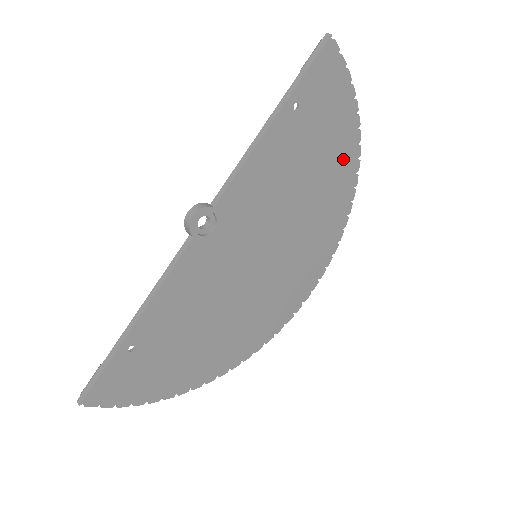
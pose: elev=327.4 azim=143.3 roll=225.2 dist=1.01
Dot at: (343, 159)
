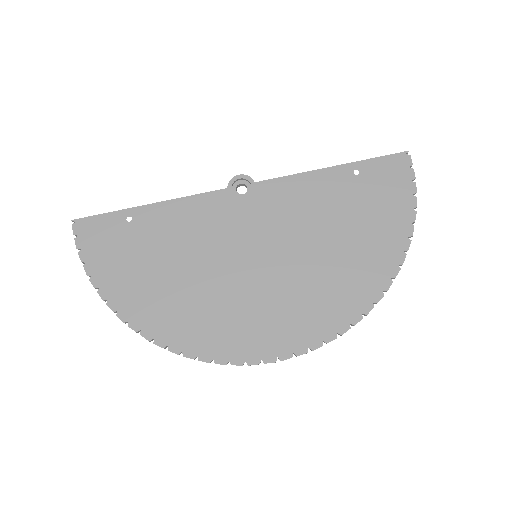
Dot at: (382, 250)
